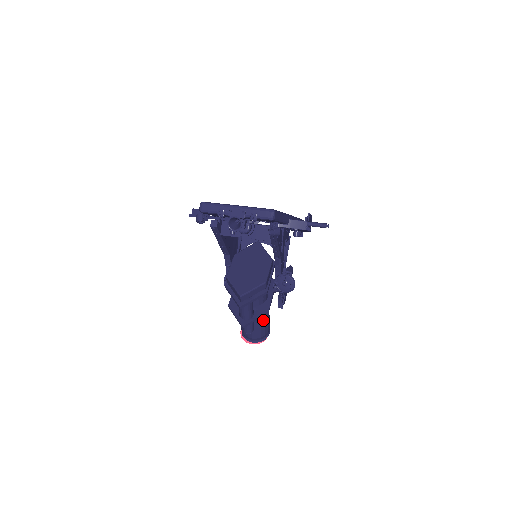
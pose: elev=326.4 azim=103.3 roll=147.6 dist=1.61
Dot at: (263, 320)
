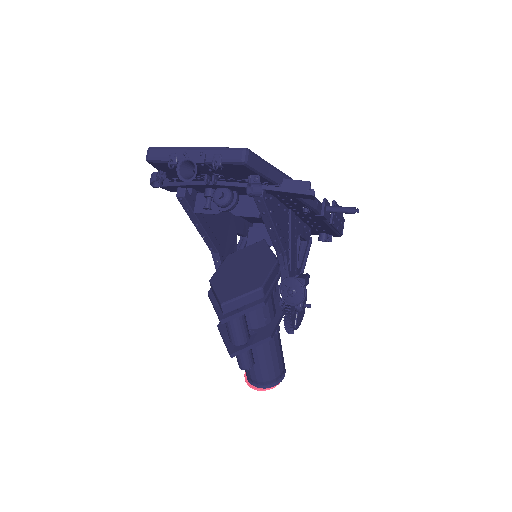
Dot at: (269, 353)
